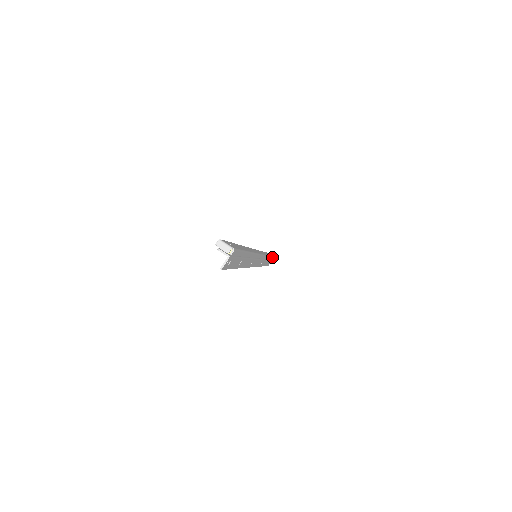
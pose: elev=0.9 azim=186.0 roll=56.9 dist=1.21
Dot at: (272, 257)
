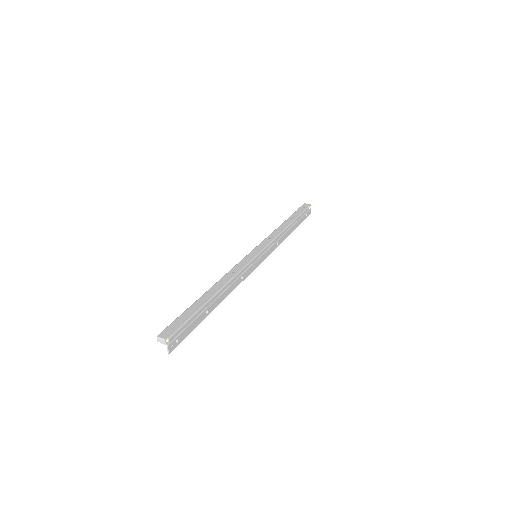
Dot at: (305, 210)
